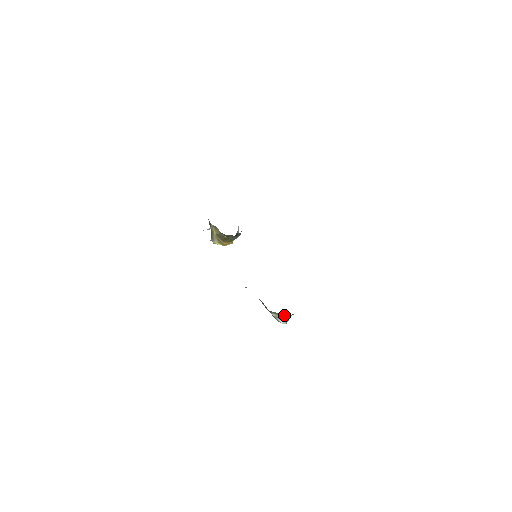
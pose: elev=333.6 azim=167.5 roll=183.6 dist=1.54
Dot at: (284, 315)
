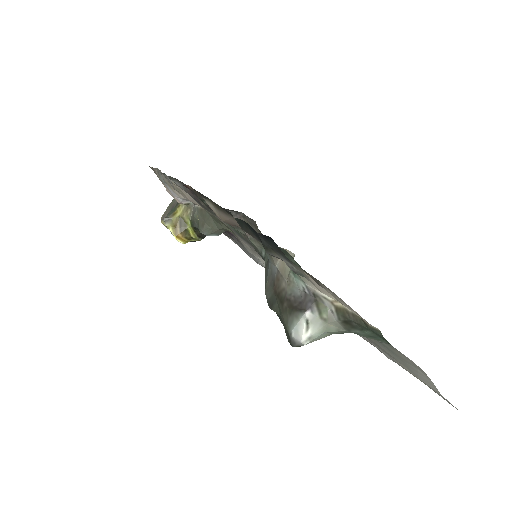
Dot at: (335, 321)
